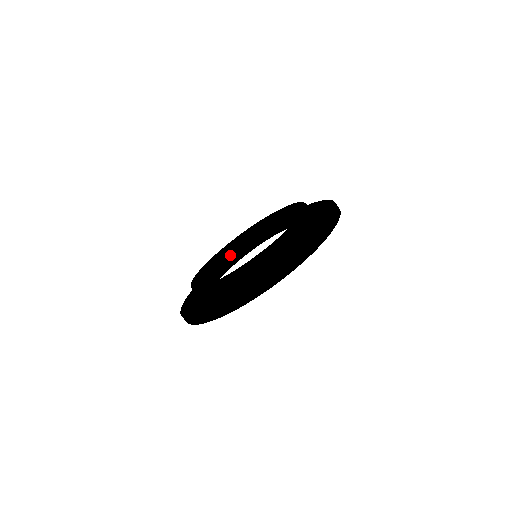
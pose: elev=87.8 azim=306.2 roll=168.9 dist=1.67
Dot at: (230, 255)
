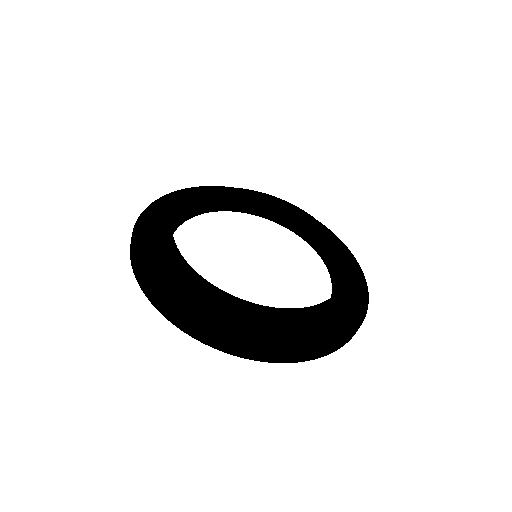
Dot at: (238, 200)
